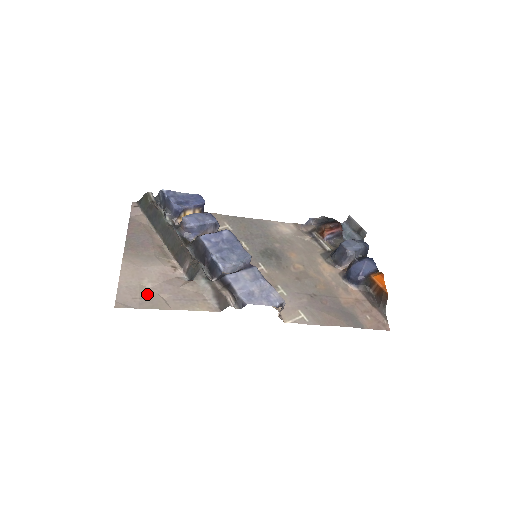
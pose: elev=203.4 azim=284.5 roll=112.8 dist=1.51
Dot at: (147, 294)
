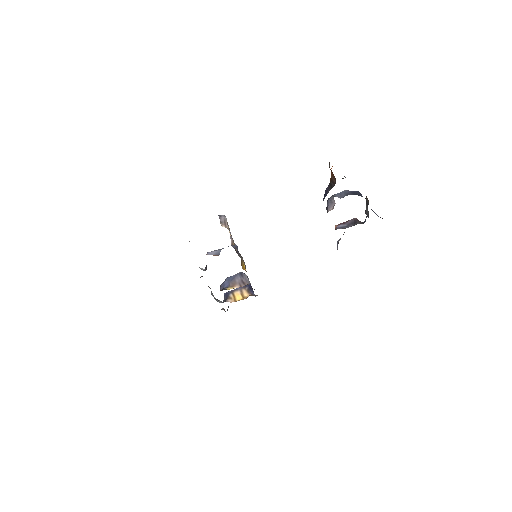
Dot at: occluded
